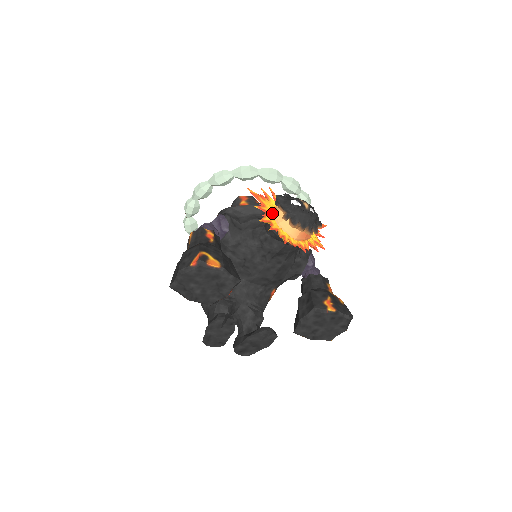
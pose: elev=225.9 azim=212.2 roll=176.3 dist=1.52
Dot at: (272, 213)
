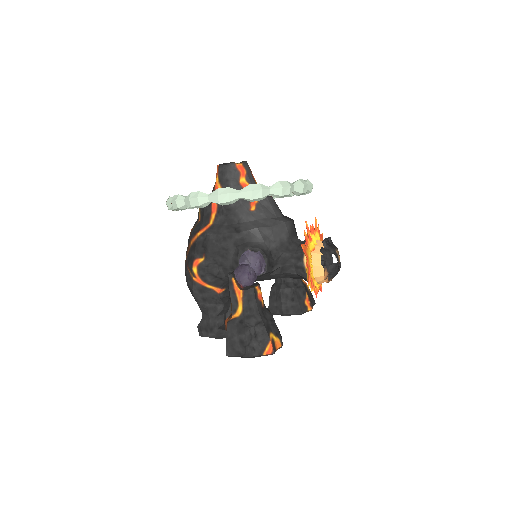
Dot at: (311, 264)
